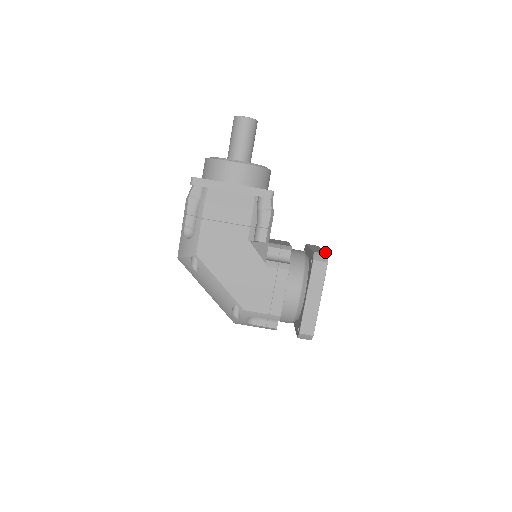
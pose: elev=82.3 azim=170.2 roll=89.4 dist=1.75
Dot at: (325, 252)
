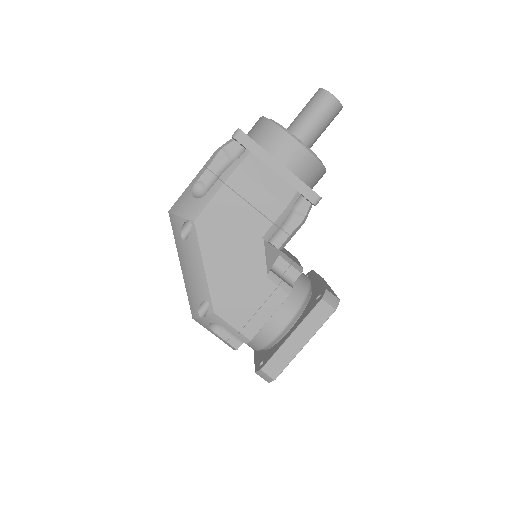
Dot at: (336, 295)
